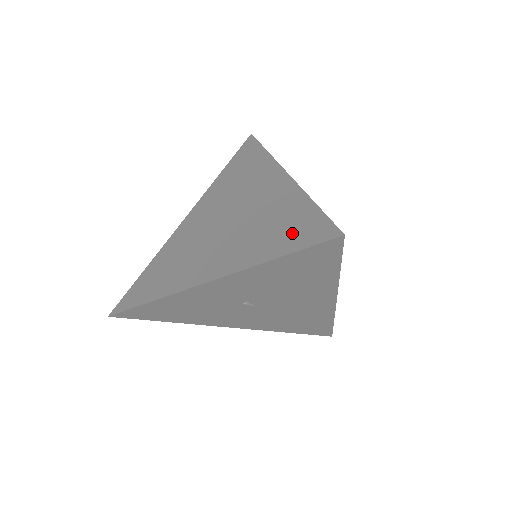
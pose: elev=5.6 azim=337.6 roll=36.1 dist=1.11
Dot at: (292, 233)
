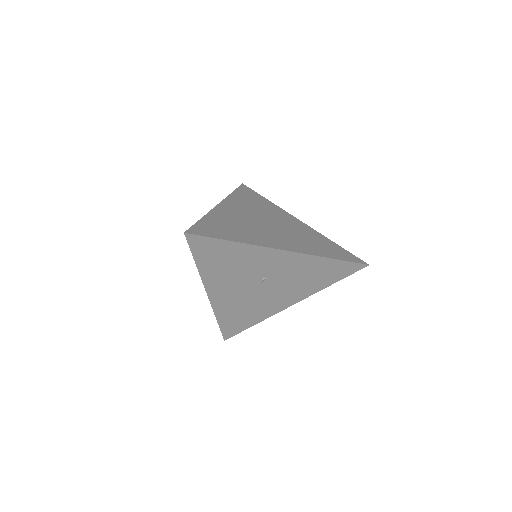
Dot at: (335, 252)
